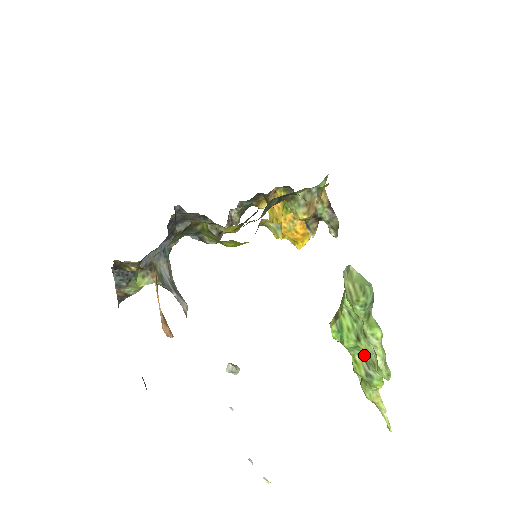
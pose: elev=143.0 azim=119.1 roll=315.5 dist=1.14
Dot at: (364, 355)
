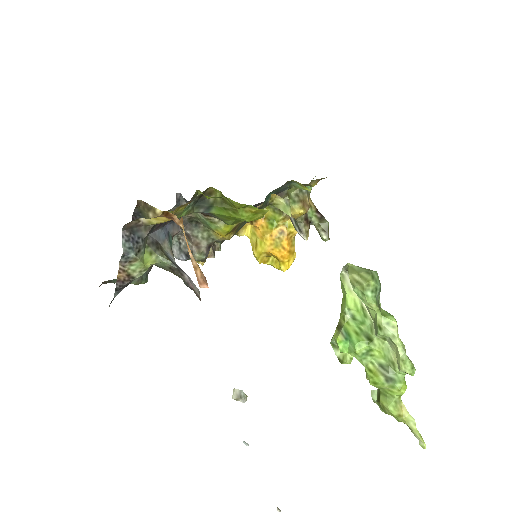
Dot at: (379, 359)
